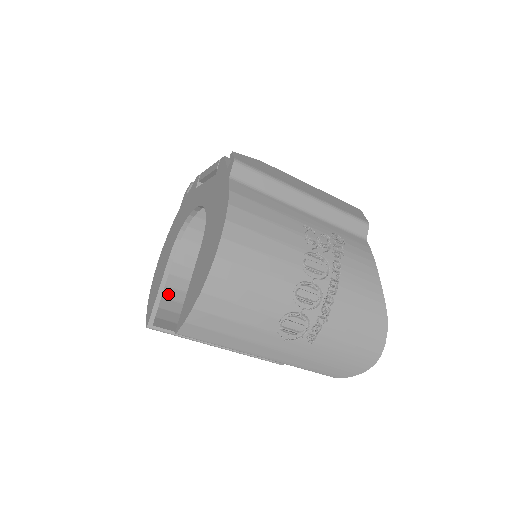
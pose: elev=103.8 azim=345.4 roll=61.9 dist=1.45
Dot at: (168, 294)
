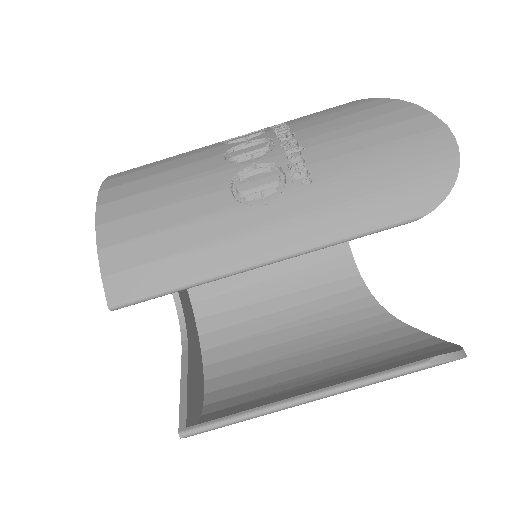
Dot at: (220, 407)
